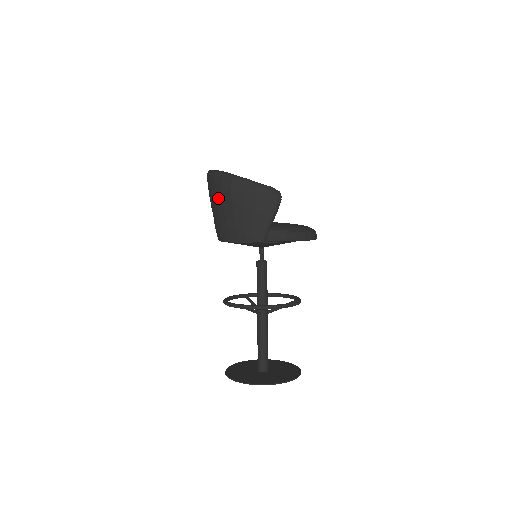
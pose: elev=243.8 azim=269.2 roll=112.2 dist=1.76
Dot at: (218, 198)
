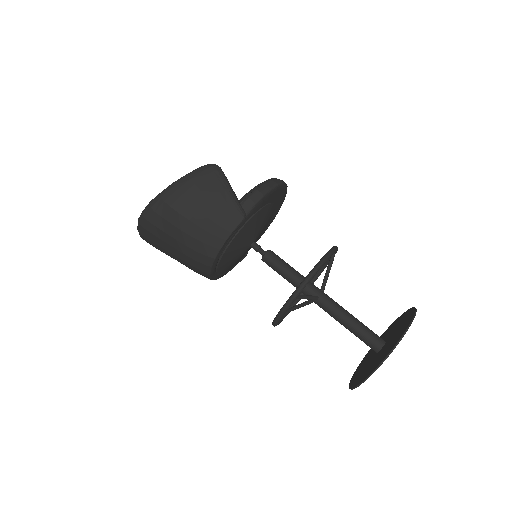
Dot at: (167, 230)
